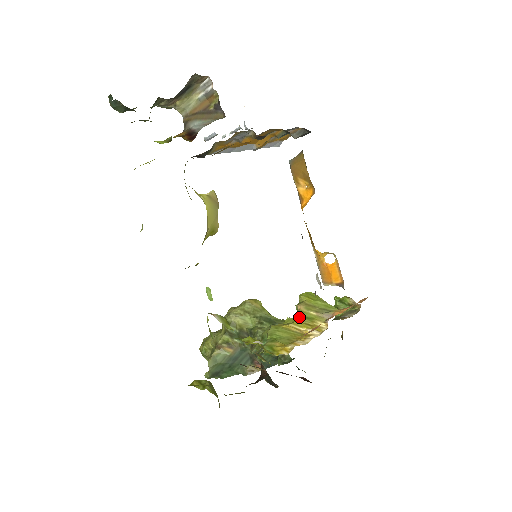
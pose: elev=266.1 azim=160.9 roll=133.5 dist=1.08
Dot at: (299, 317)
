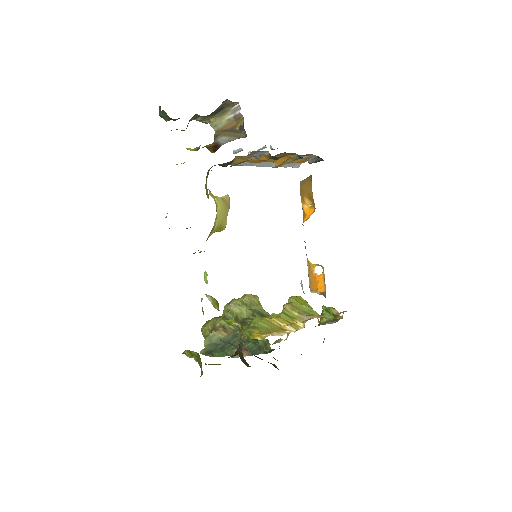
Dot at: (282, 314)
